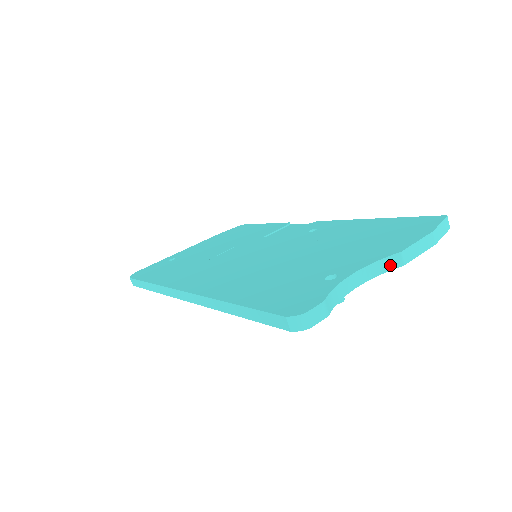
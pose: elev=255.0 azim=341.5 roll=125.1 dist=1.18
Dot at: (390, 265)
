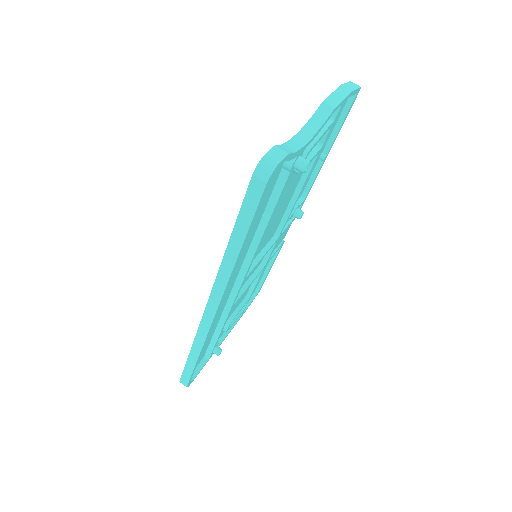
Dot at: (323, 116)
